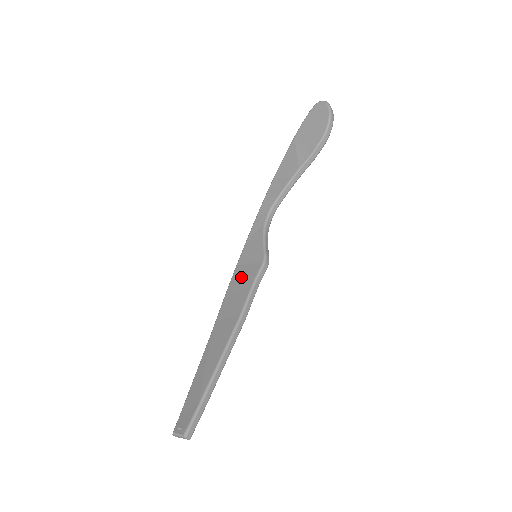
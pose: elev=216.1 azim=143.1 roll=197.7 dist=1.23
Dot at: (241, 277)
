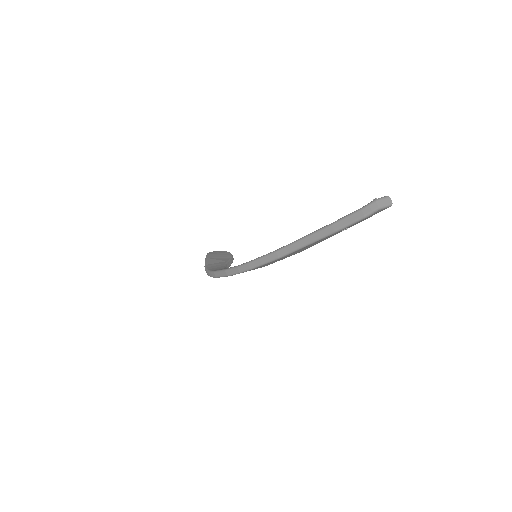
Dot at: occluded
